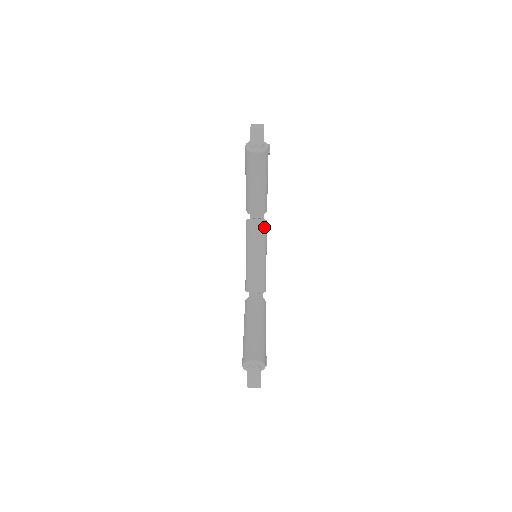
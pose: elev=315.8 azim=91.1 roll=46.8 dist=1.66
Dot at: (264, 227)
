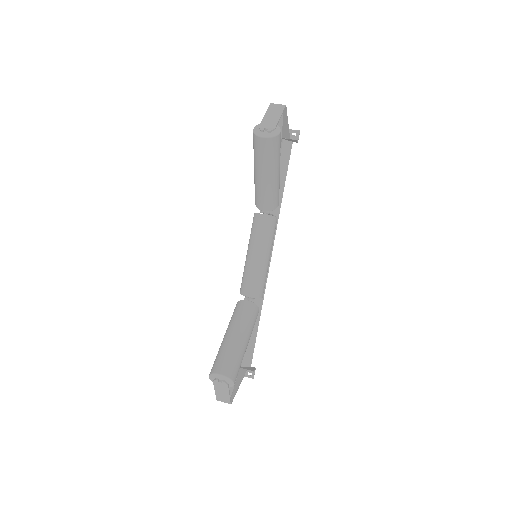
Dot at: (271, 225)
